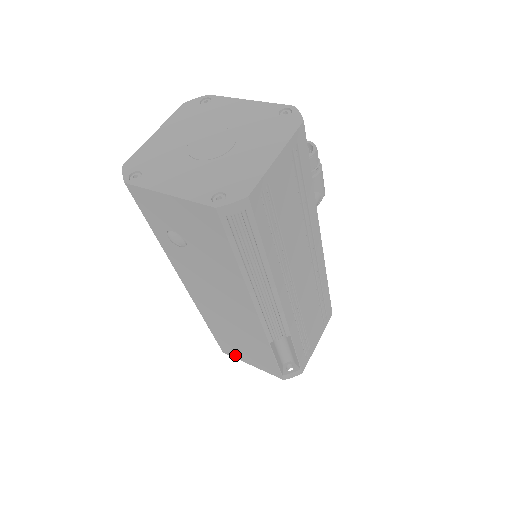
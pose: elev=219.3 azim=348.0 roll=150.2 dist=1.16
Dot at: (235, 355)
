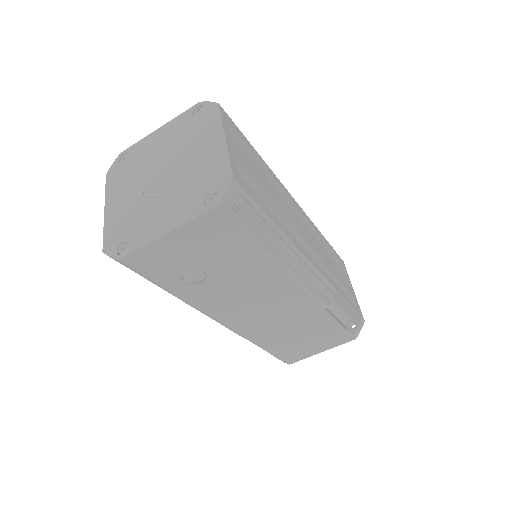
Dot at: (302, 356)
